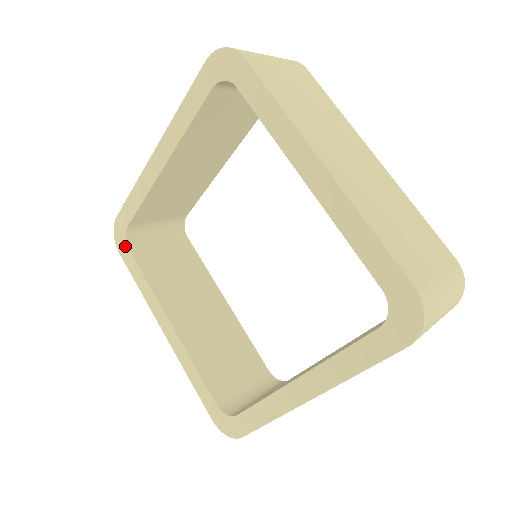
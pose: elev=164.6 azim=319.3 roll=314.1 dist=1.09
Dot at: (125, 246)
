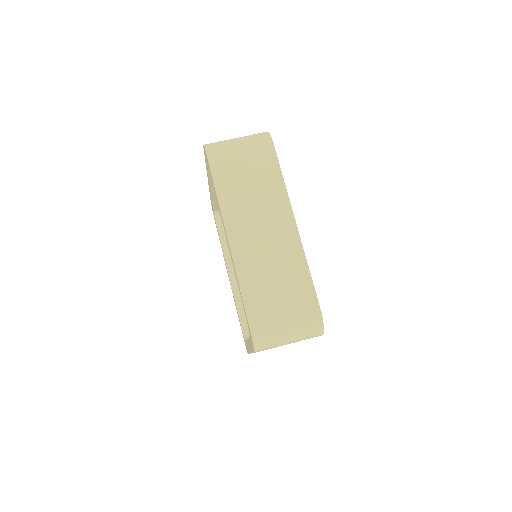
Dot at: (215, 221)
